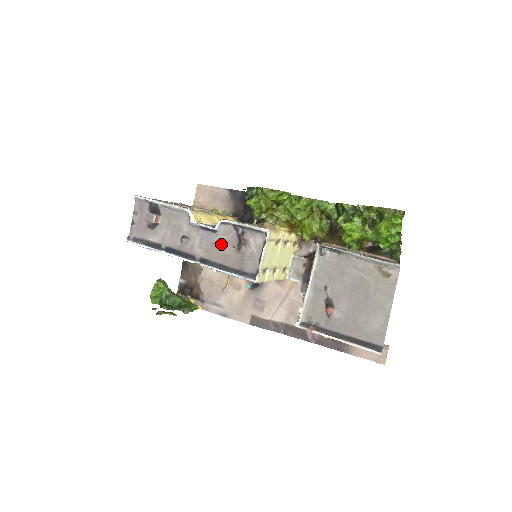
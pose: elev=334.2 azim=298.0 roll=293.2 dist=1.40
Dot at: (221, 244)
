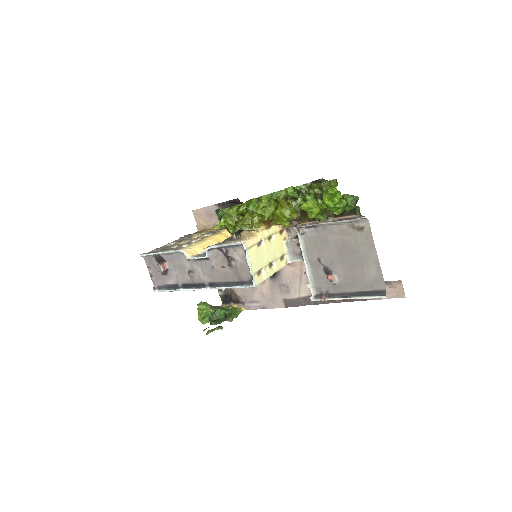
Dot at: (217, 266)
